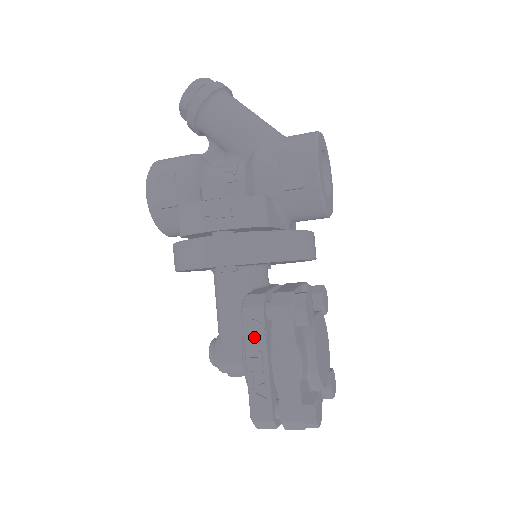
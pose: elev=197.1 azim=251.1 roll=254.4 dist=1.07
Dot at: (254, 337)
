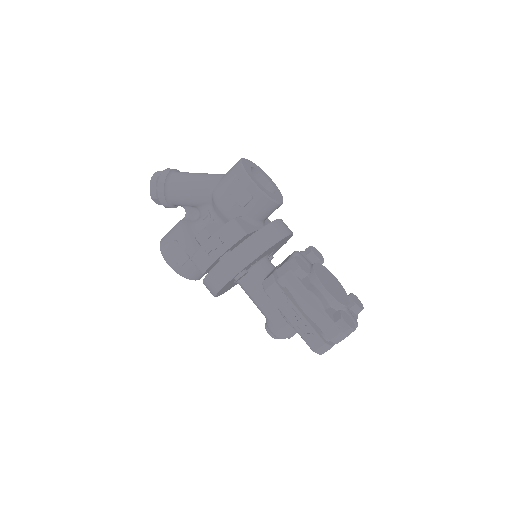
Dot at: (282, 303)
